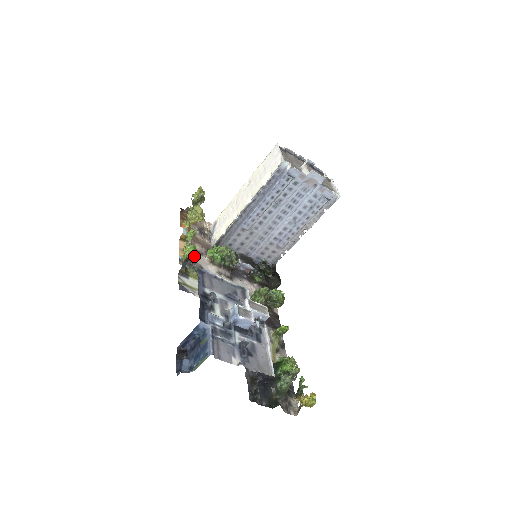
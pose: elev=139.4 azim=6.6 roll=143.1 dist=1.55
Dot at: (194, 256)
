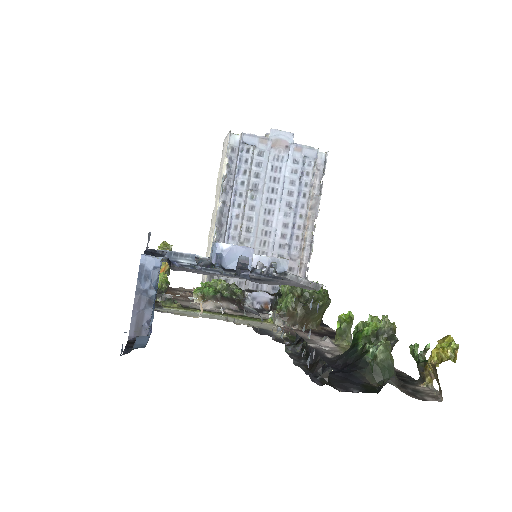
Dot at: occluded
